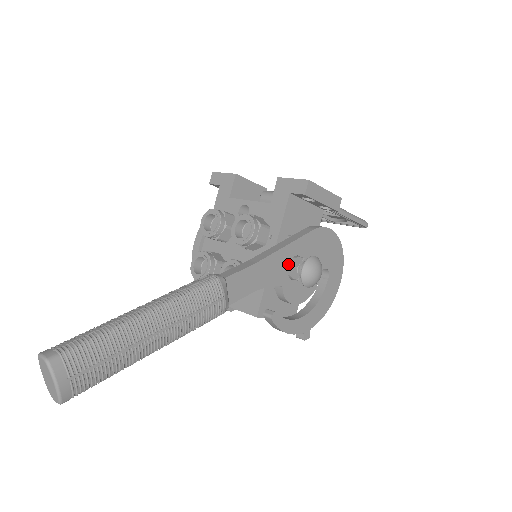
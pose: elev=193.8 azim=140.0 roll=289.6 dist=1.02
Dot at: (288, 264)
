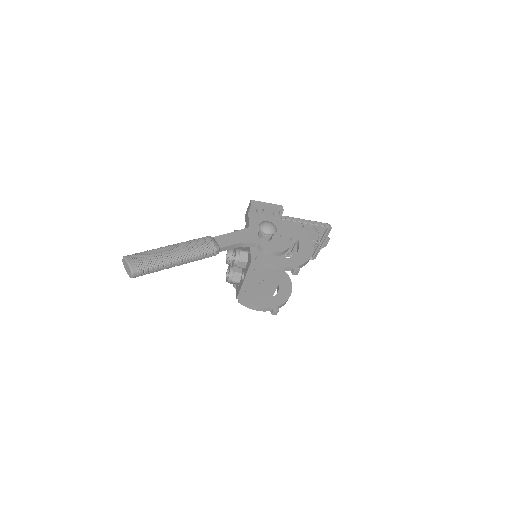
Dot at: (257, 234)
